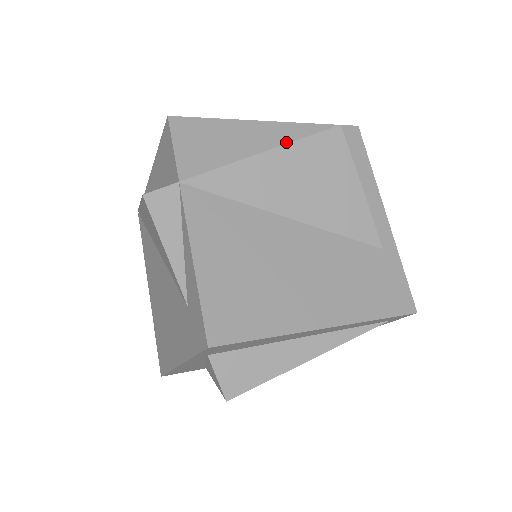
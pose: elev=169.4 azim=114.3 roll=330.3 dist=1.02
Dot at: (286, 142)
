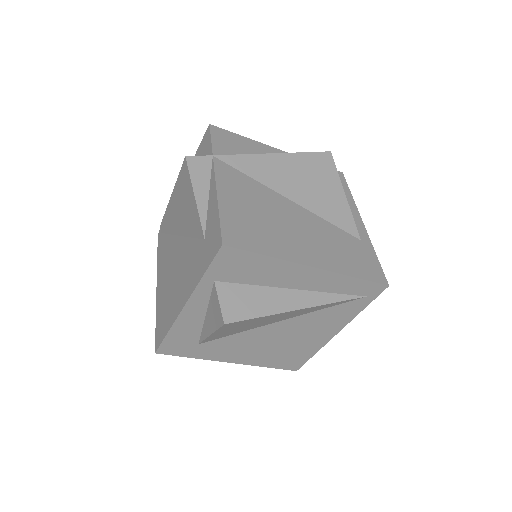
Dot at: occluded
